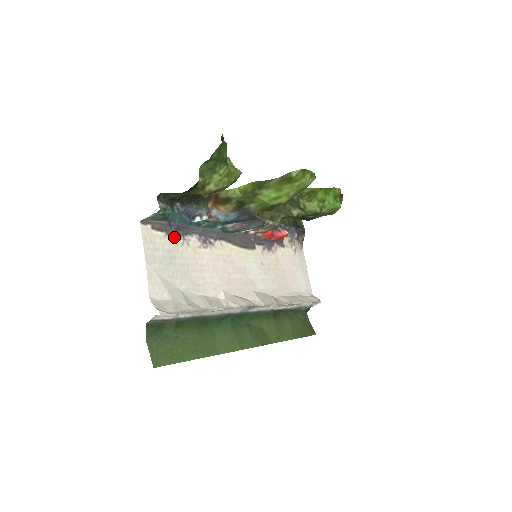
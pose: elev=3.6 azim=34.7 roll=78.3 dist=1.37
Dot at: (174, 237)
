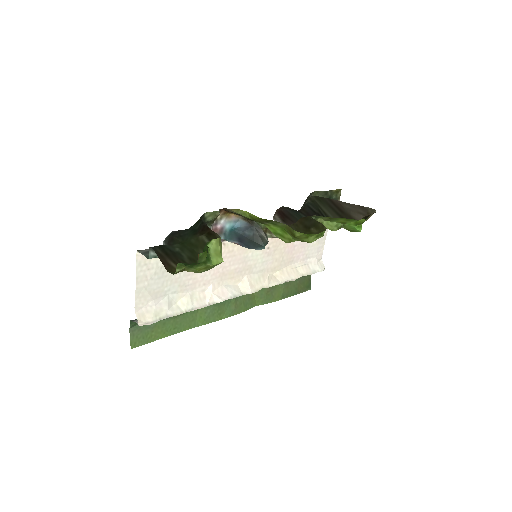
Dot at: occluded
